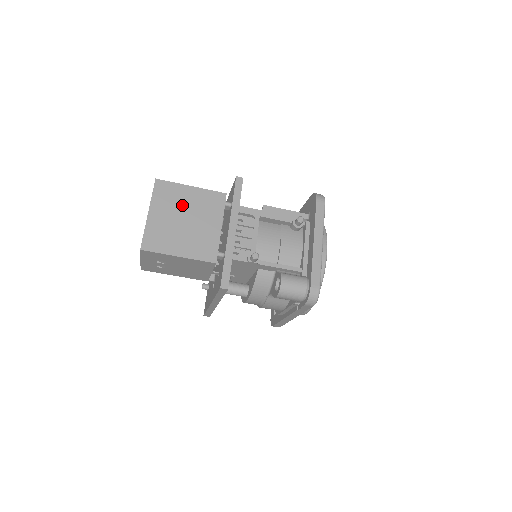
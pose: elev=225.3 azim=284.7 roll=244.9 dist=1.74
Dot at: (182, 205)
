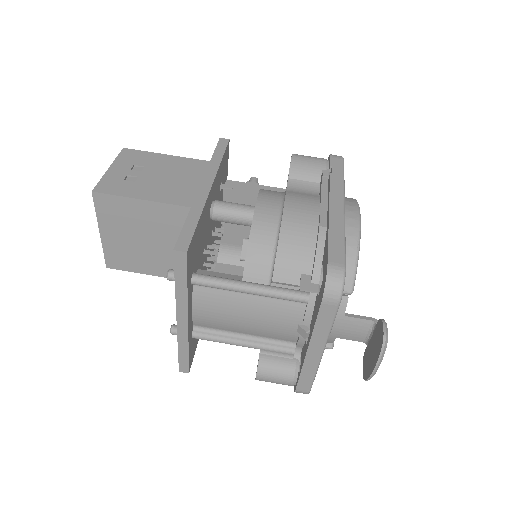
Dot at: occluded
